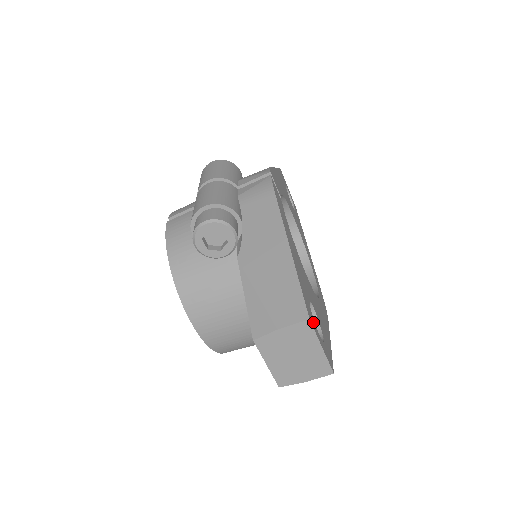
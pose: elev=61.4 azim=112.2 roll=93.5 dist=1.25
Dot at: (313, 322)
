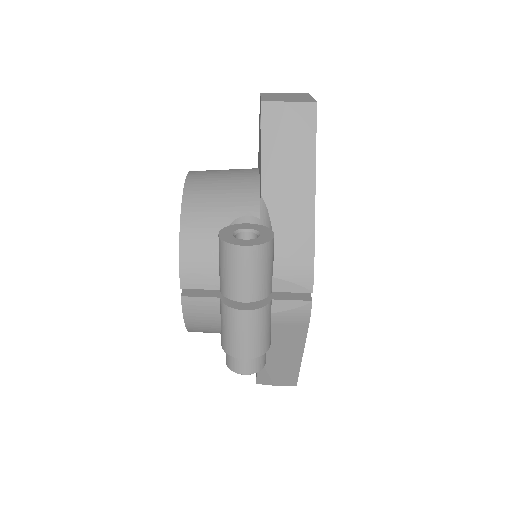
Dot at: occluded
